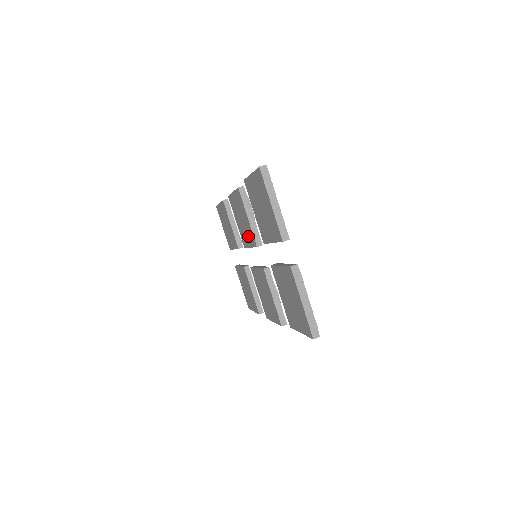
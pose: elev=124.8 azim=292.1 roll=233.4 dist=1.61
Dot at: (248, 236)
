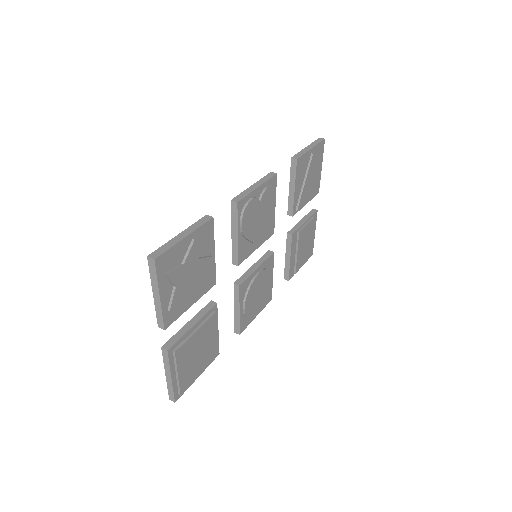
Dot at: occluded
